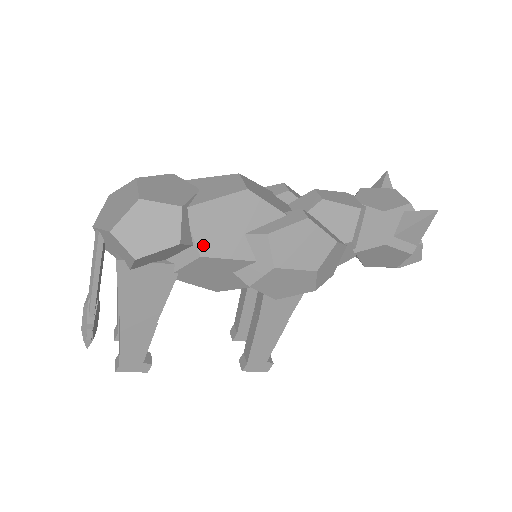
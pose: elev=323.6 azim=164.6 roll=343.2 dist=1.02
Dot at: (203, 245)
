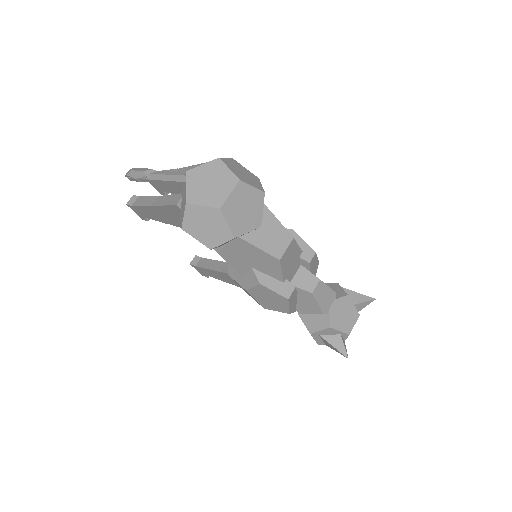
Dot at: (225, 252)
